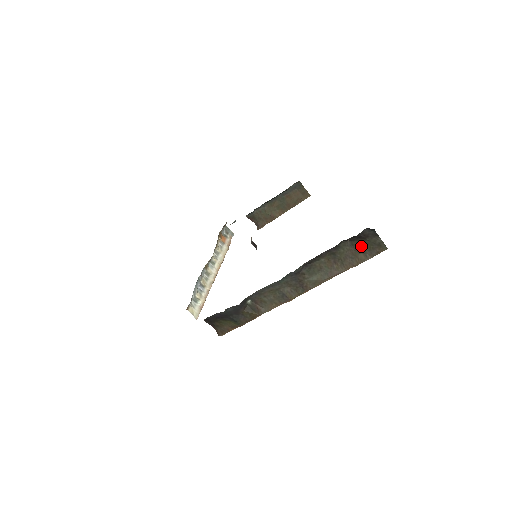
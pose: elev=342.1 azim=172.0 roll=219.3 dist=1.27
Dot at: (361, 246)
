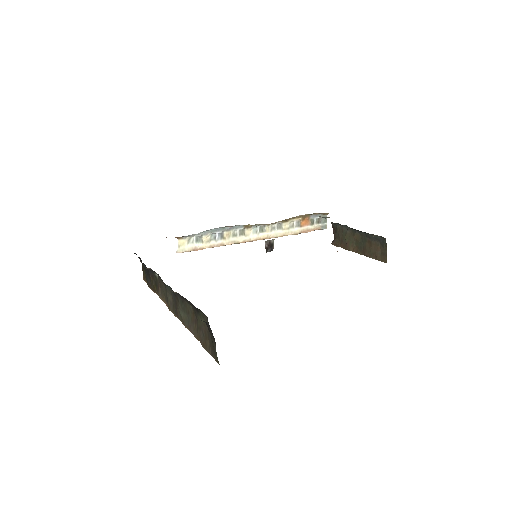
Dot at: occluded
